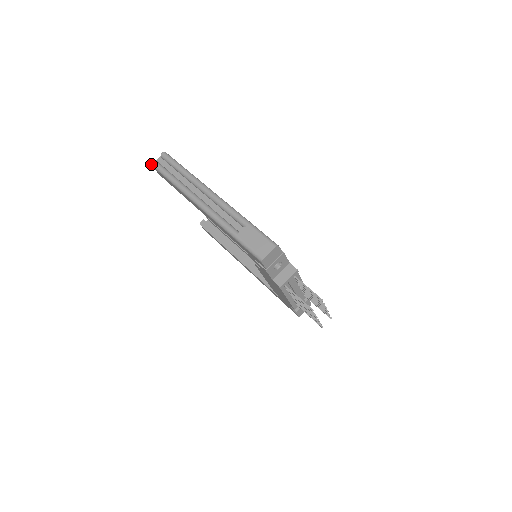
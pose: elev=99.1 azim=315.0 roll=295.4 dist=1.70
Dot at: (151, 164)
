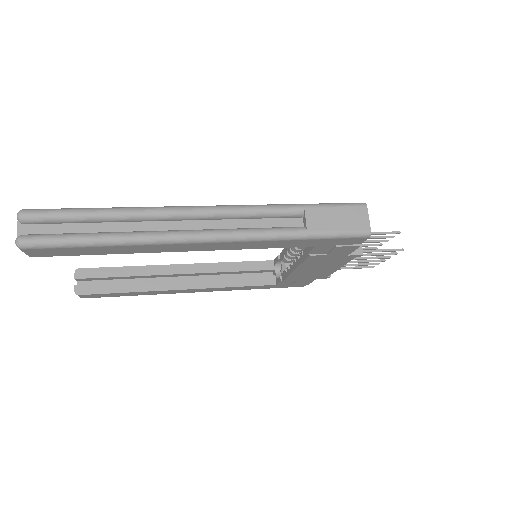
Dot at: (18, 247)
